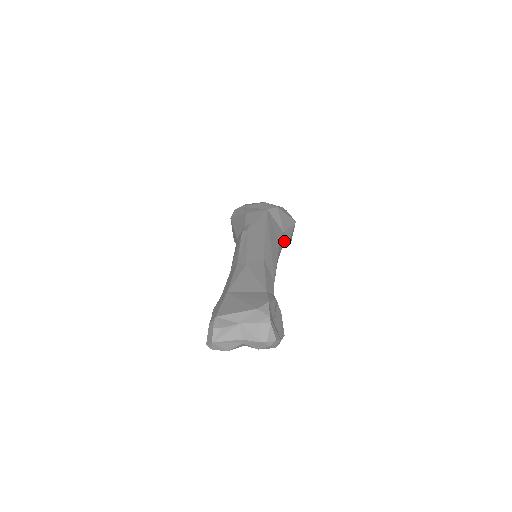
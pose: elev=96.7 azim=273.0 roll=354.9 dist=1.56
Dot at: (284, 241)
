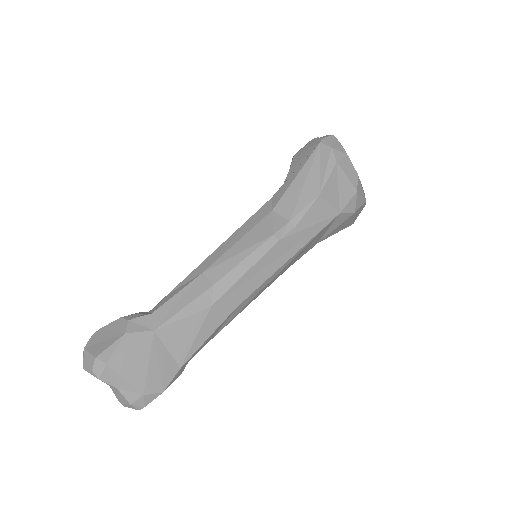
Dot at: occluded
